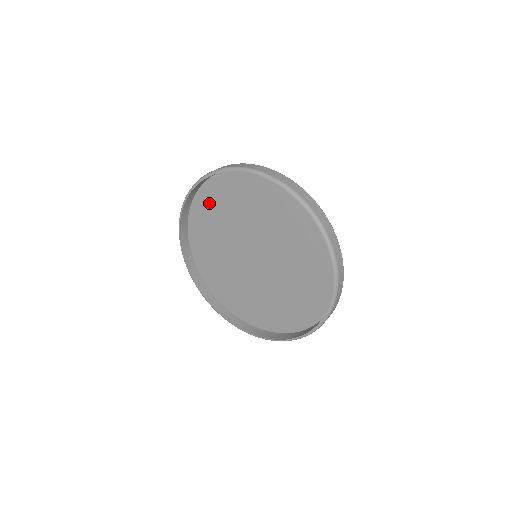
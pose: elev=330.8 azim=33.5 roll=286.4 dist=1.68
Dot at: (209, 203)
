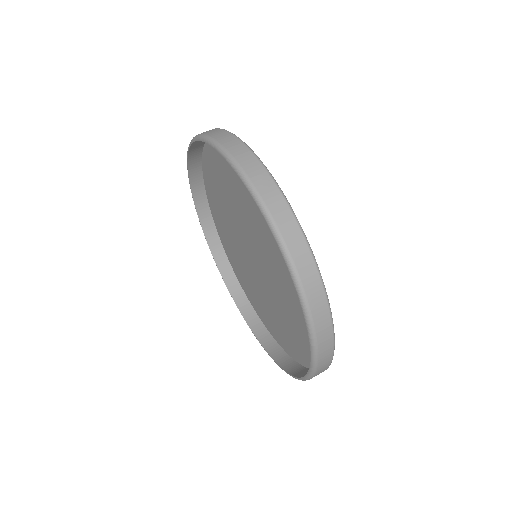
Dot at: (212, 177)
